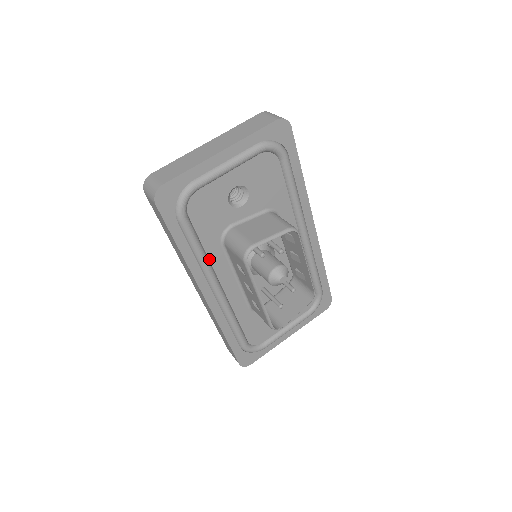
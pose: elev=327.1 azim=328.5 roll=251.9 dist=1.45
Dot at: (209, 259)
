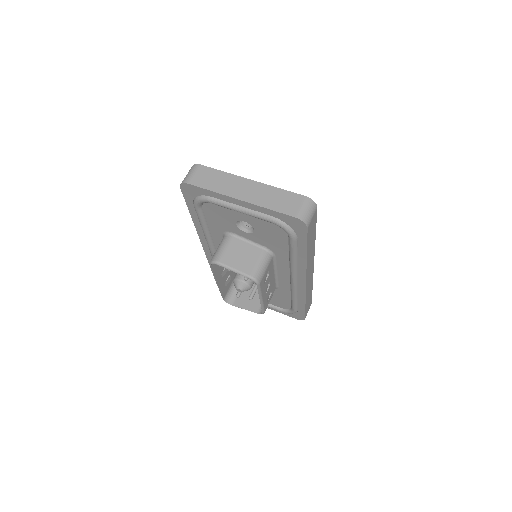
Dot at: (211, 234)
